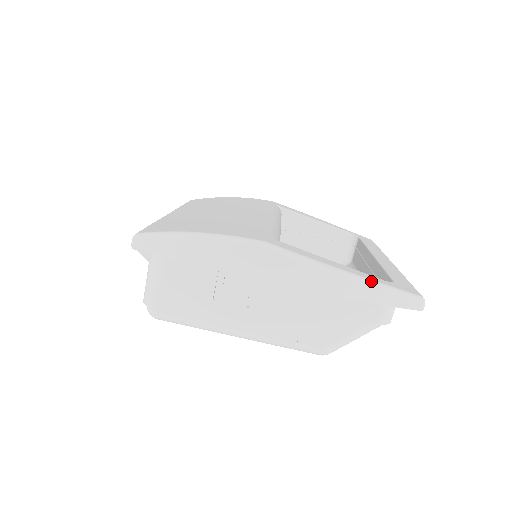
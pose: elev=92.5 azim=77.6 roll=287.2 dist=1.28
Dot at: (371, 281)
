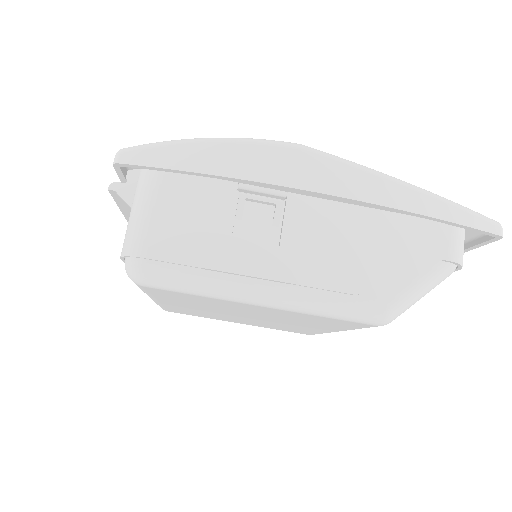
Dot at: (436, 194)
